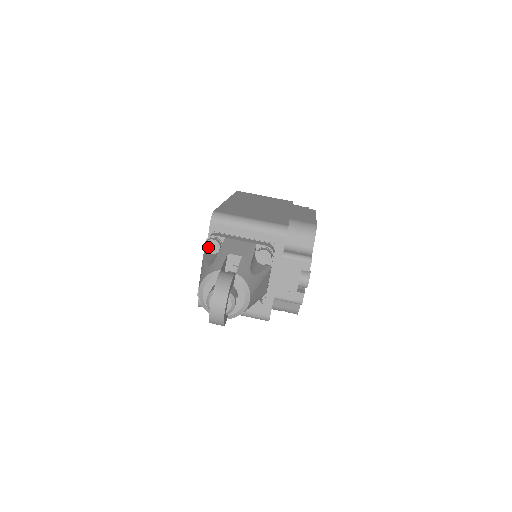
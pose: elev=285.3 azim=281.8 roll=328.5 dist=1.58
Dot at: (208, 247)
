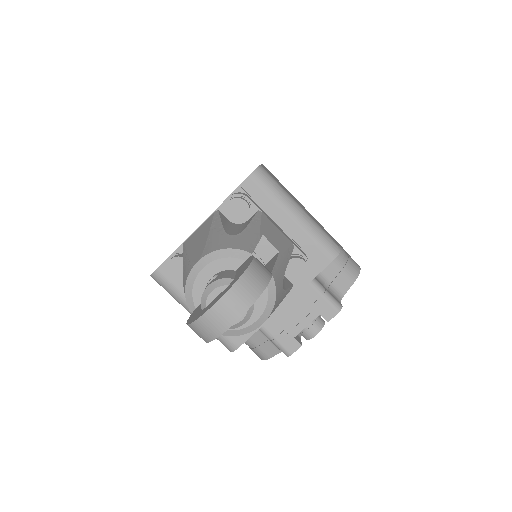
Dot at: (231, 207)
